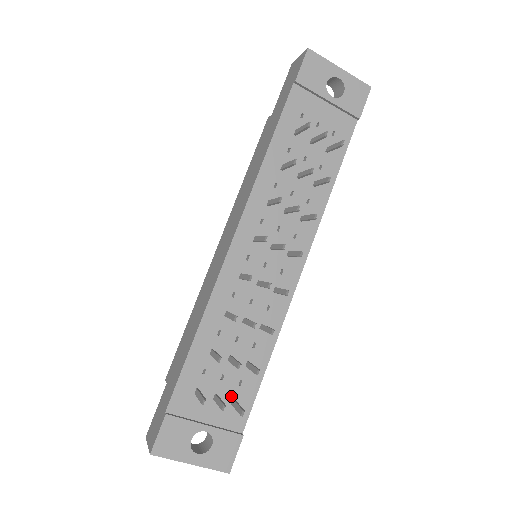
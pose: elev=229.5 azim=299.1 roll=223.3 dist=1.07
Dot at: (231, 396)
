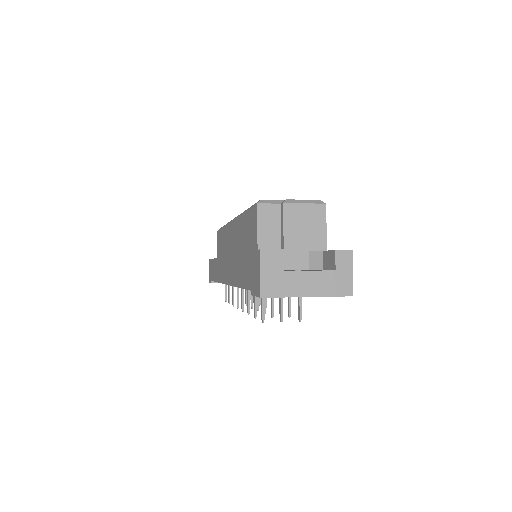
Dot at: occluded
